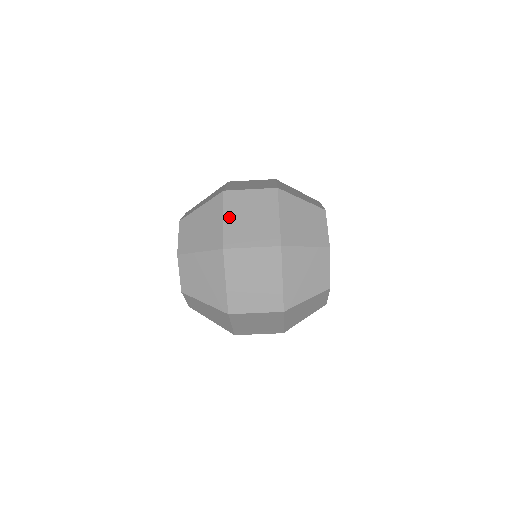
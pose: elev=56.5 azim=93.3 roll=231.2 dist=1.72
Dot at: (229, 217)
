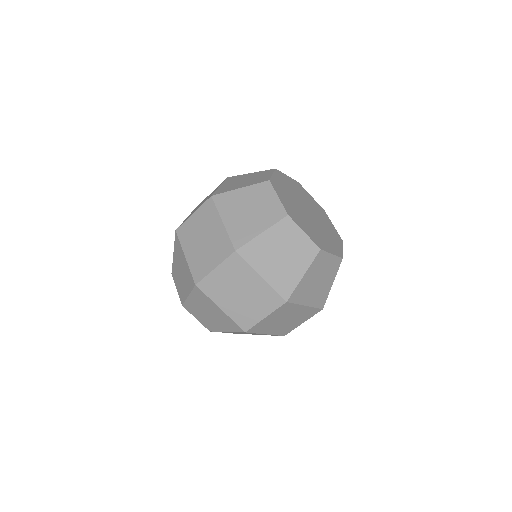
Dot at: occluded
